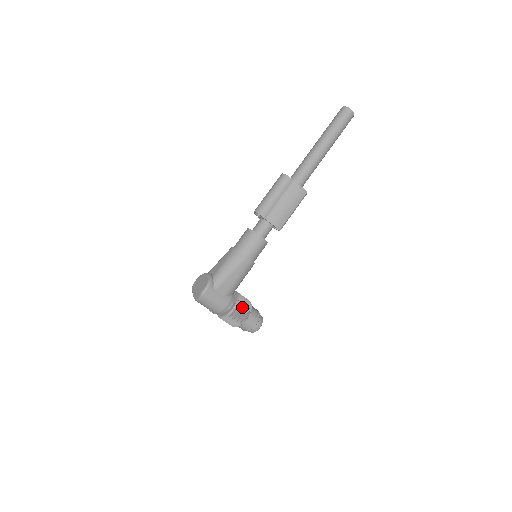
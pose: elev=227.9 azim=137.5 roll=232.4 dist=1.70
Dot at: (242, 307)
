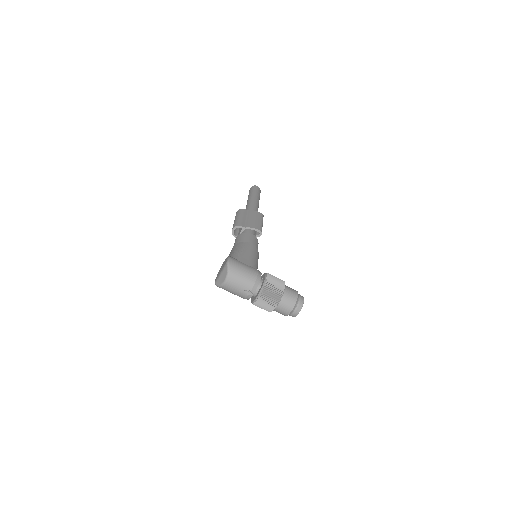
Dot at: (273, 276)
